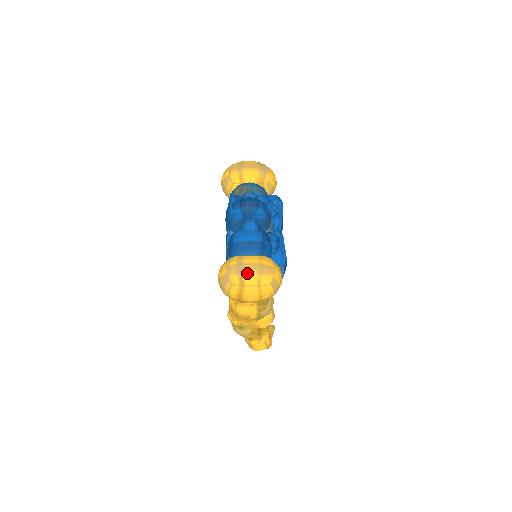
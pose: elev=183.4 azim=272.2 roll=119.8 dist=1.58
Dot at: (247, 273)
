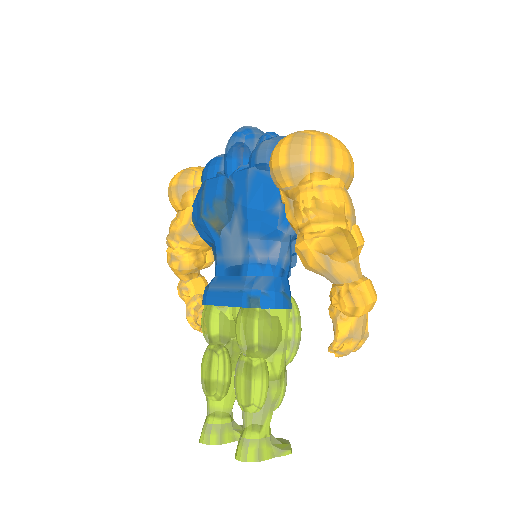
Dot at: occluded
